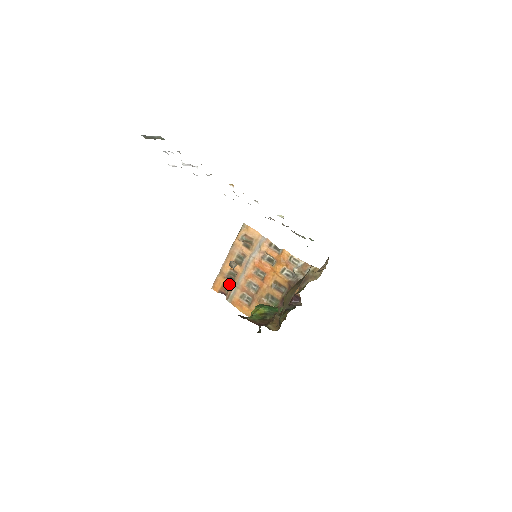
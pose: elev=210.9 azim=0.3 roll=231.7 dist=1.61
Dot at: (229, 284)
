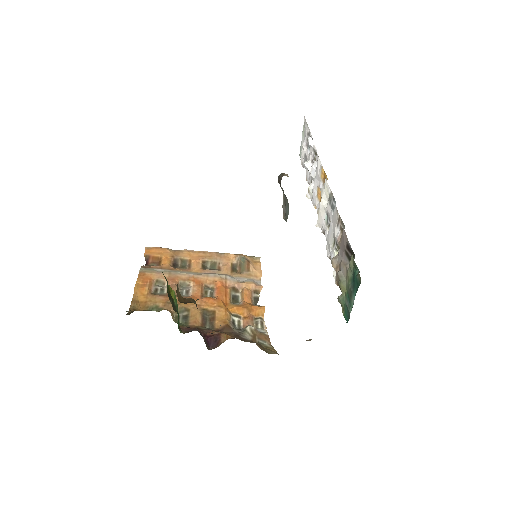
Dot at: (167, 263)
